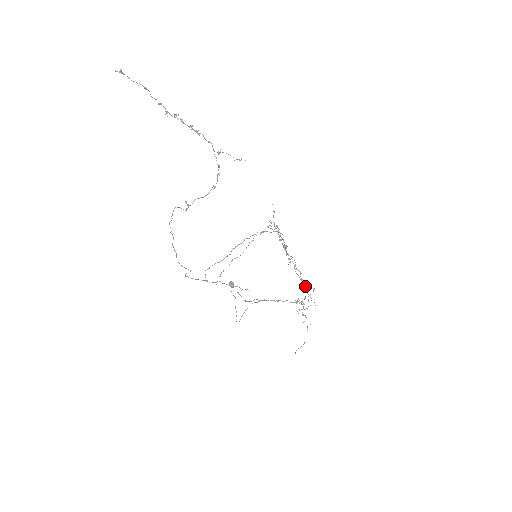
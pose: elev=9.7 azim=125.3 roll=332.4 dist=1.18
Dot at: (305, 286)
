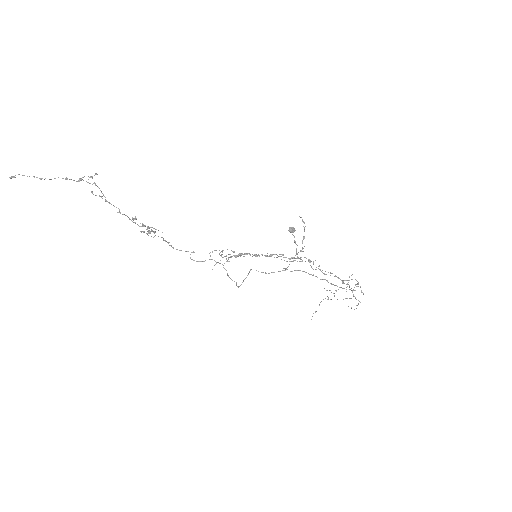
Dot at: (342, 281)
